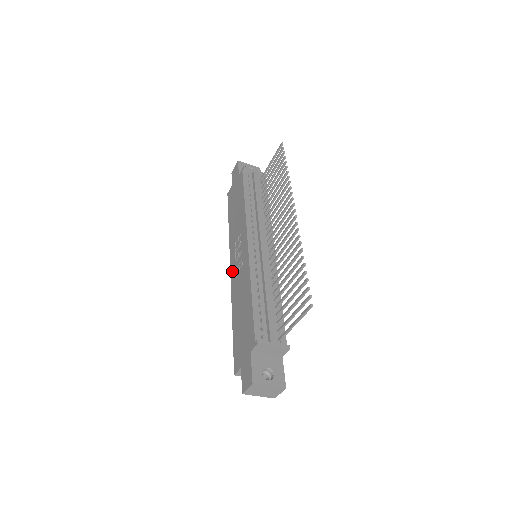
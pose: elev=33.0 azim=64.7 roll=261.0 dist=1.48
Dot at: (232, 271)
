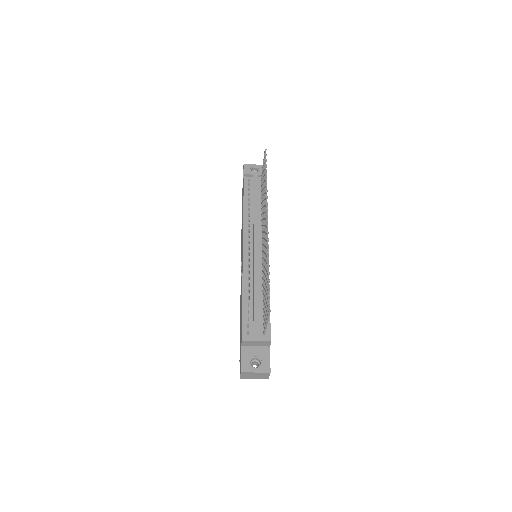
Dot at: occluded
